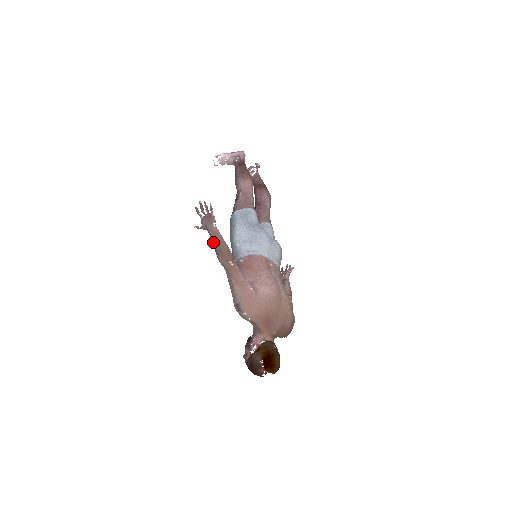
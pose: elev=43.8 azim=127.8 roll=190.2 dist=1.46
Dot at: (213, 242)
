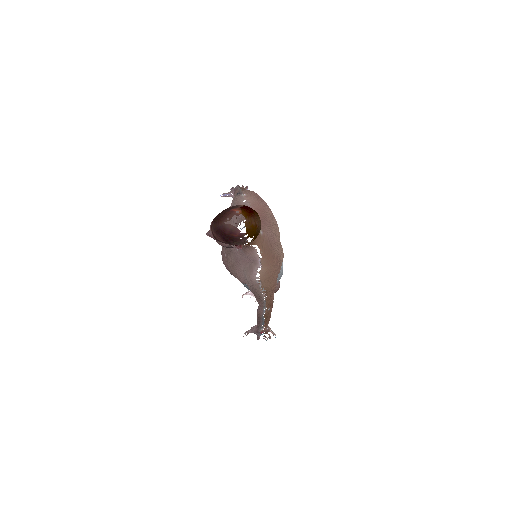
Dot at: occluded
